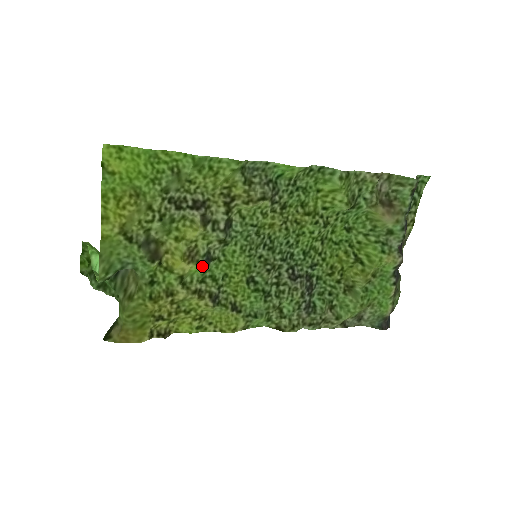
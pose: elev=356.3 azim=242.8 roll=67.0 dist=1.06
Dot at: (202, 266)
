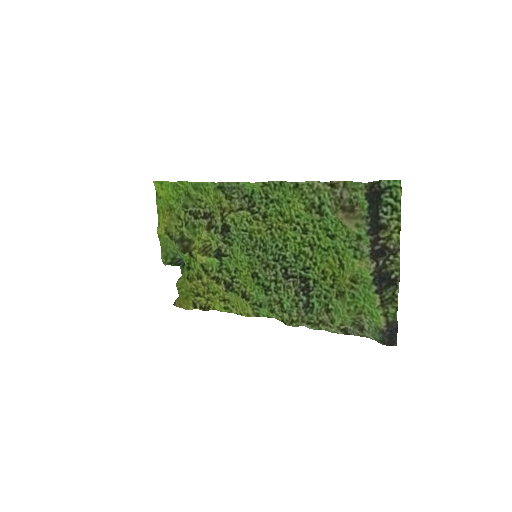
Dot at: (215, 259)
